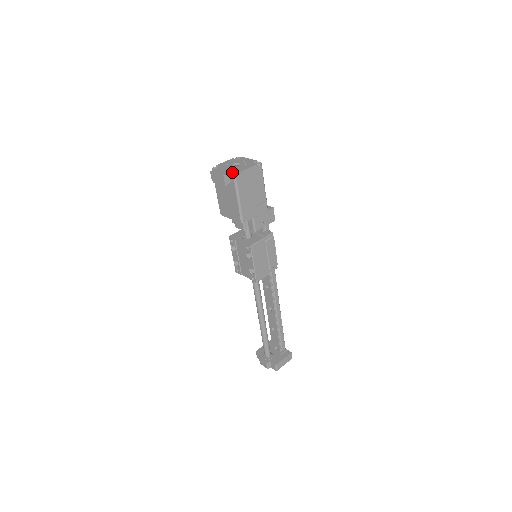
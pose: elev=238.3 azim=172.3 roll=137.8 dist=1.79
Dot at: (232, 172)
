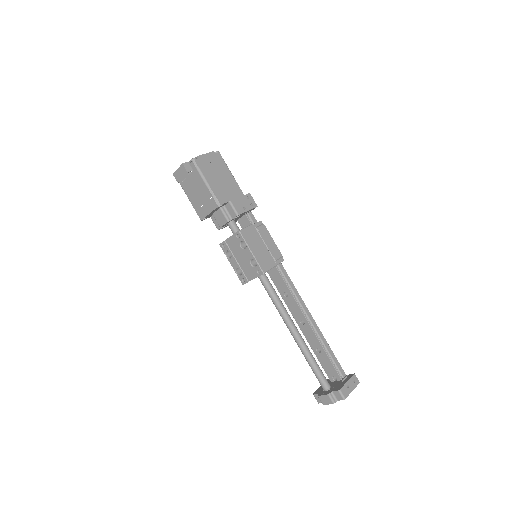
Dot at: occluded
